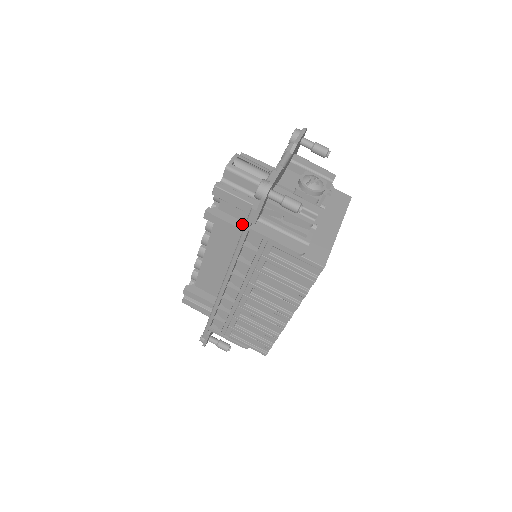
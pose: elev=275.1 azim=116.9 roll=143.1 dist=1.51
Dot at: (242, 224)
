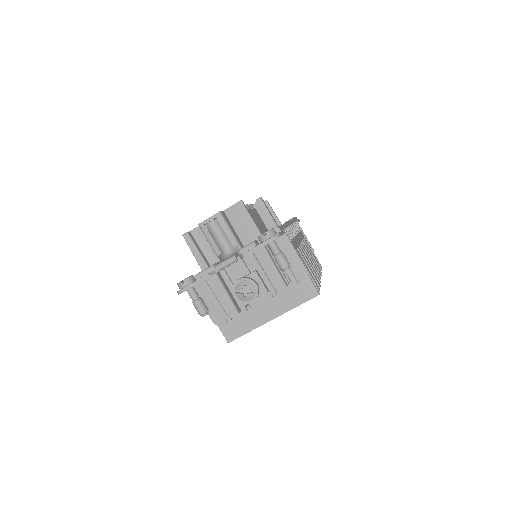
Dot at: occluded
